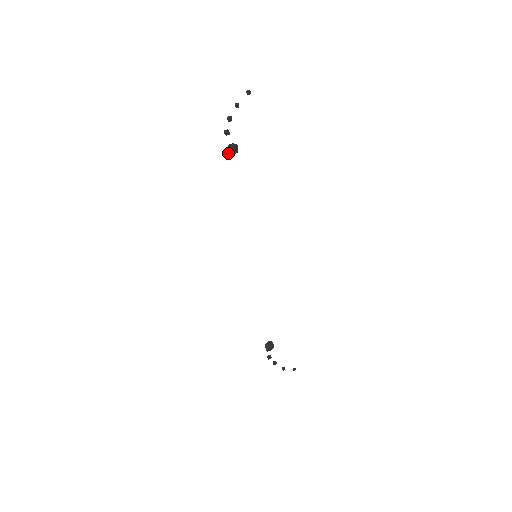
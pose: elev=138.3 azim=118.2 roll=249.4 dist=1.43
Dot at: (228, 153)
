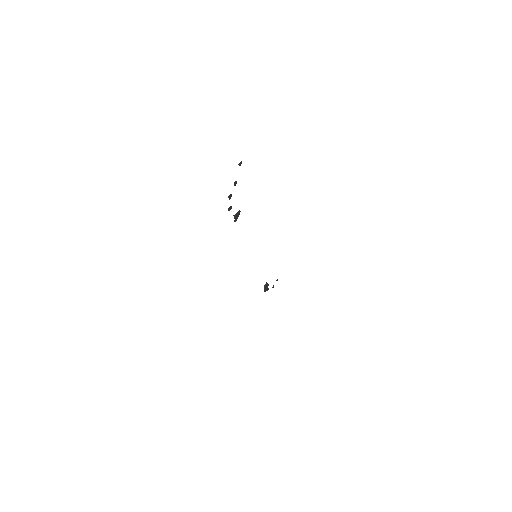
Dot at: occluded
